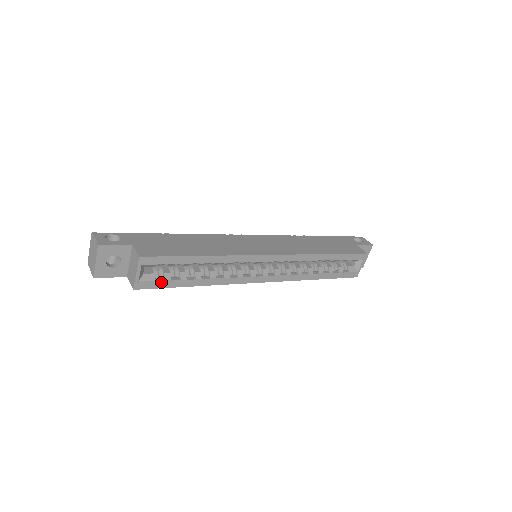
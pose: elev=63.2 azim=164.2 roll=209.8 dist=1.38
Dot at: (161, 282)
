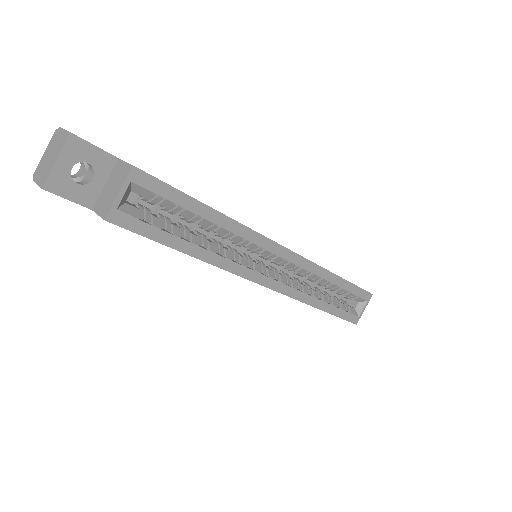
Dot at: (147, 226)
